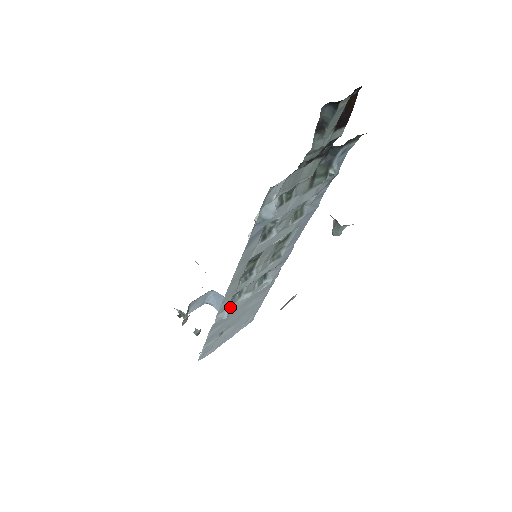
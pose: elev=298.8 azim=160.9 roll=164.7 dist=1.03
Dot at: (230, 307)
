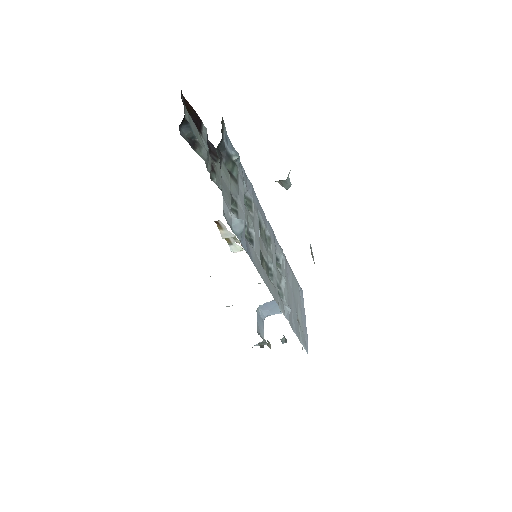
Dot at: (284, 301)
